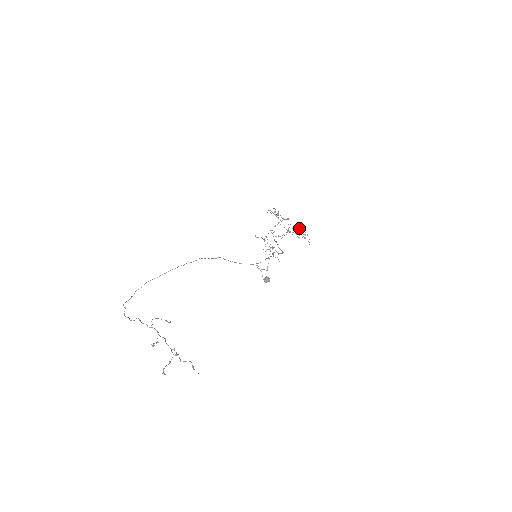
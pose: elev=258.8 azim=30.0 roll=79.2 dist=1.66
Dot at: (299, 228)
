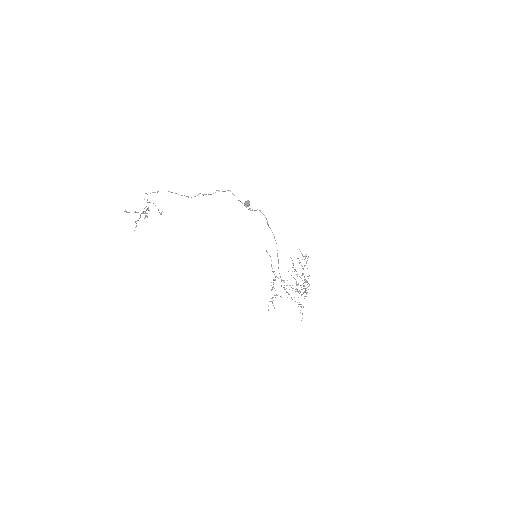
Dot at: occluded
